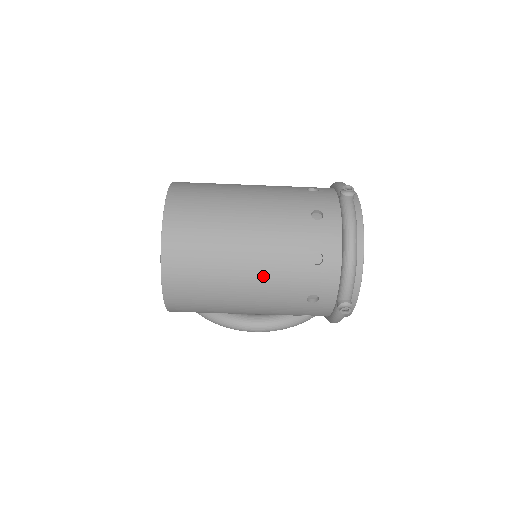
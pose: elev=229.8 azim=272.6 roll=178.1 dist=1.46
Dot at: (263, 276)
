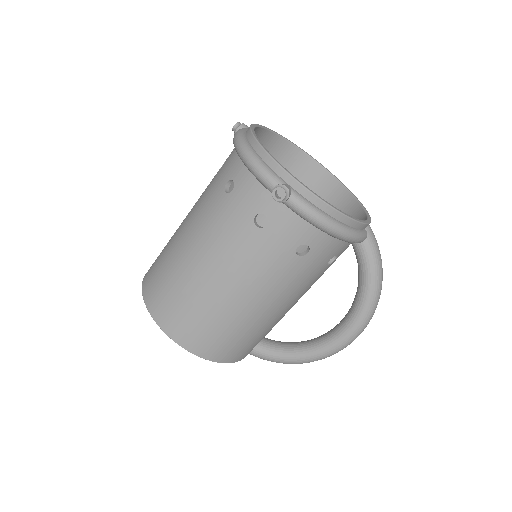
Dot at: (207, 244)
